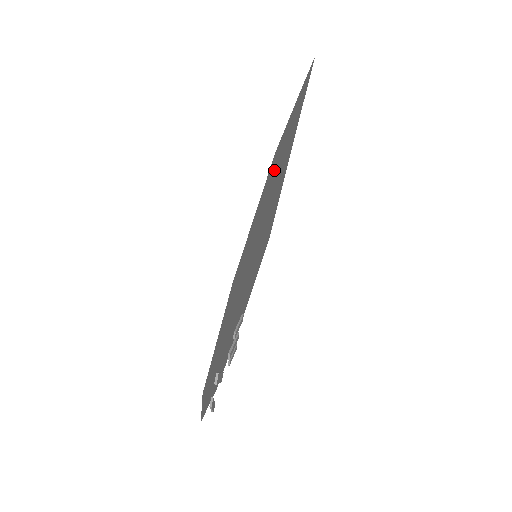
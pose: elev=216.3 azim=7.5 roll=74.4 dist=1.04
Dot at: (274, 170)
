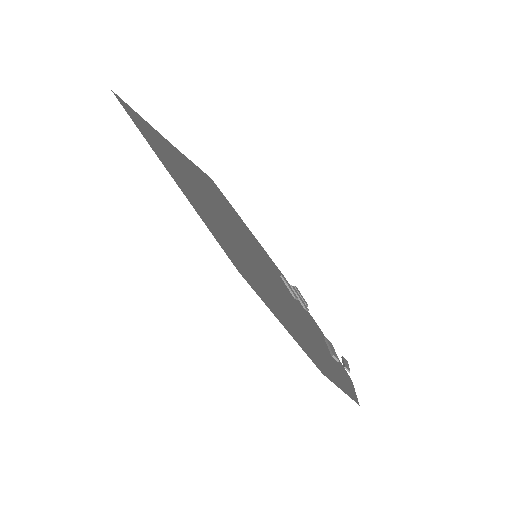
Dot at: (231, 249)
